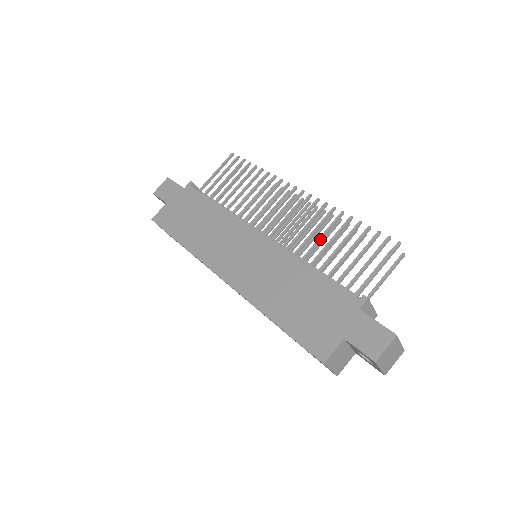
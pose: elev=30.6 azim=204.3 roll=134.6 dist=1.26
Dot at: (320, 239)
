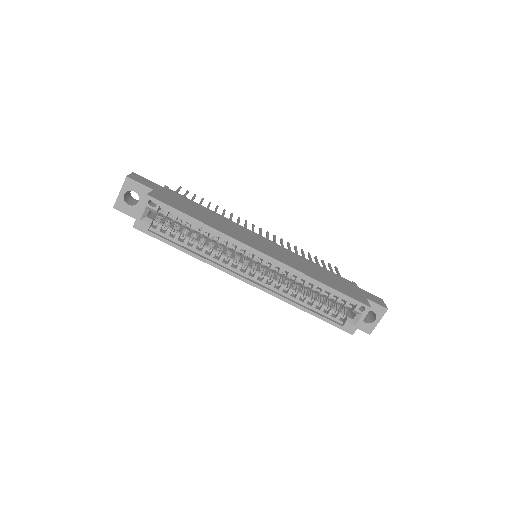
Dot at: occluded
